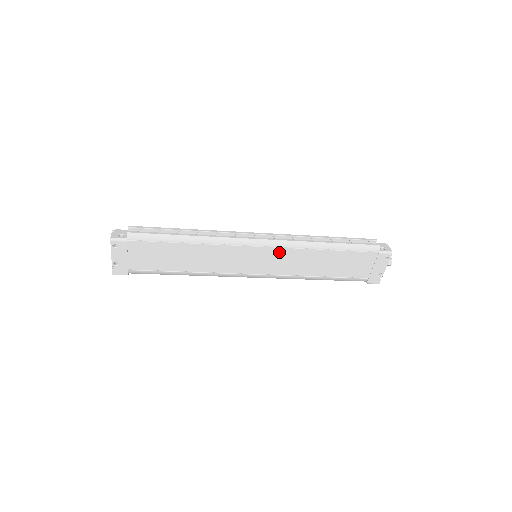
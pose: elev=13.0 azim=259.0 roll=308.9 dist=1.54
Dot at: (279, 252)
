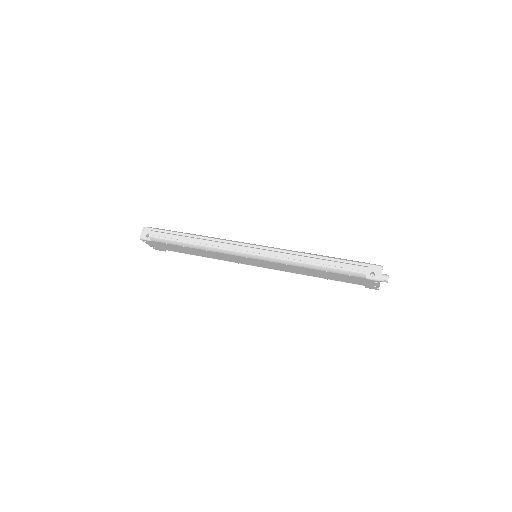
Dot at: (269, 262)
